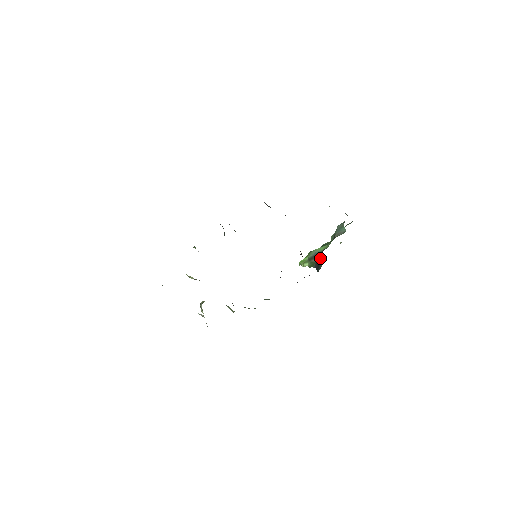
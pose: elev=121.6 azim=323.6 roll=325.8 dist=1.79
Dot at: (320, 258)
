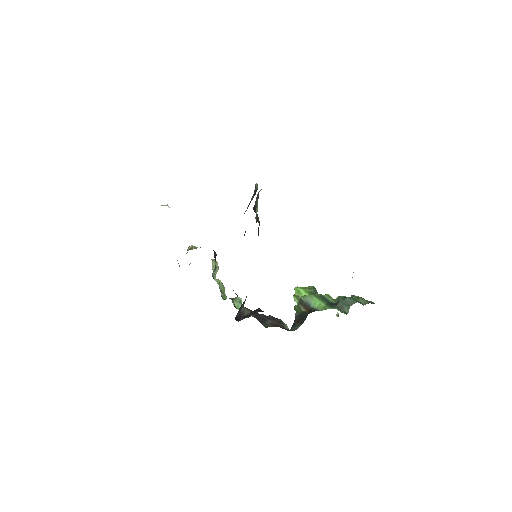
Dot at: (304, 316)
